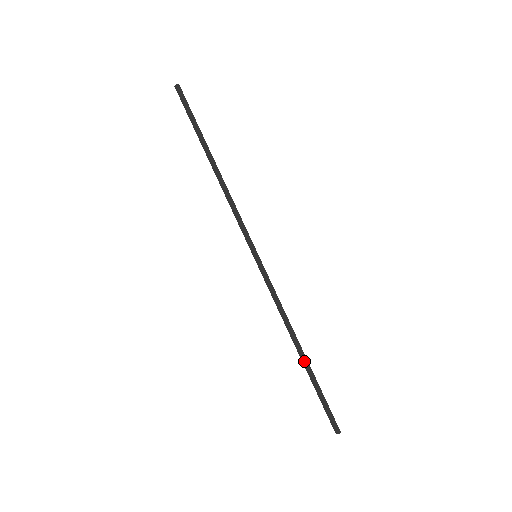
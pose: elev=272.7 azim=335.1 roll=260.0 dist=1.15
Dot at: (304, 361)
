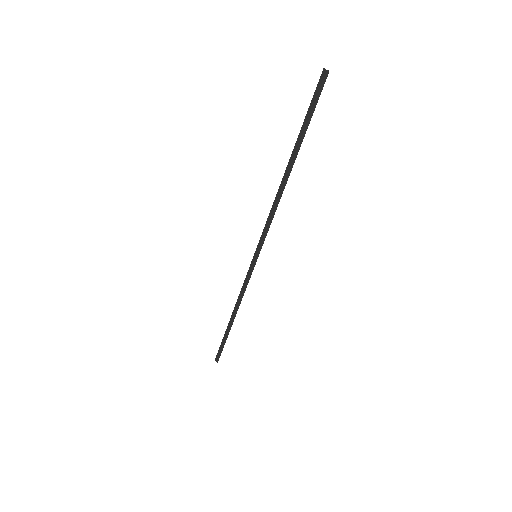
Dot at: (229, 324)
